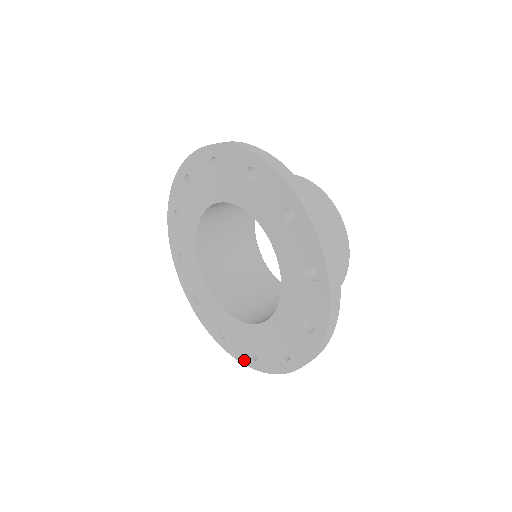
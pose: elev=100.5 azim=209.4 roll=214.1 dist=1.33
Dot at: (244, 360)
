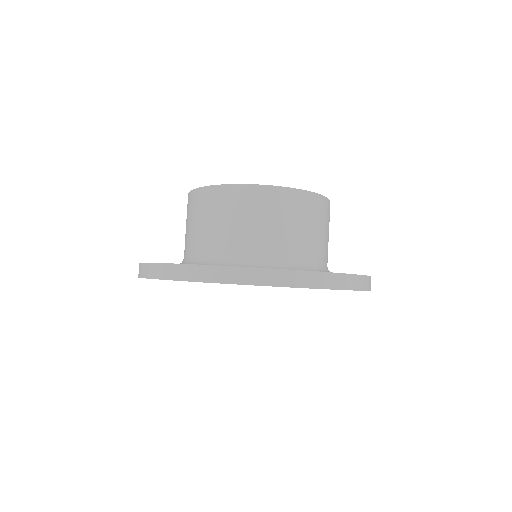
Dot at: occluded
